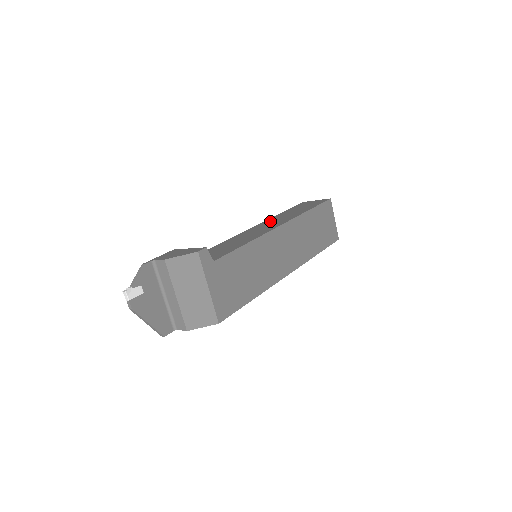
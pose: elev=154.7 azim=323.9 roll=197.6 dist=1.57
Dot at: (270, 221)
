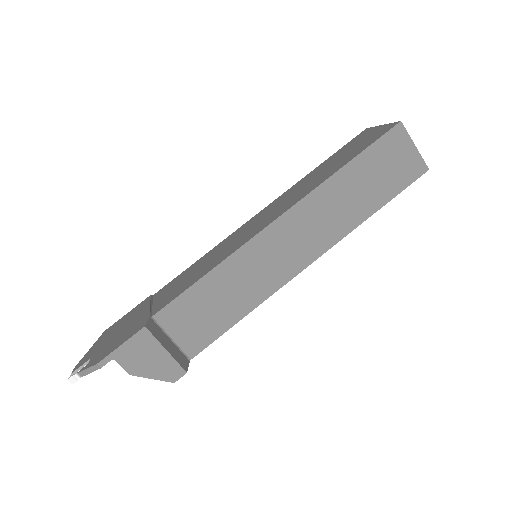
Dot at: (310, 214)
